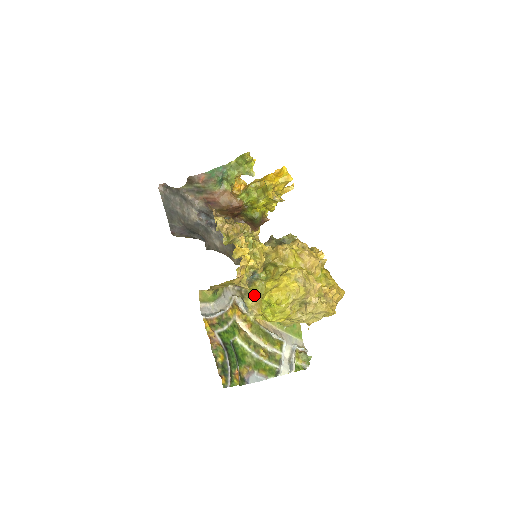
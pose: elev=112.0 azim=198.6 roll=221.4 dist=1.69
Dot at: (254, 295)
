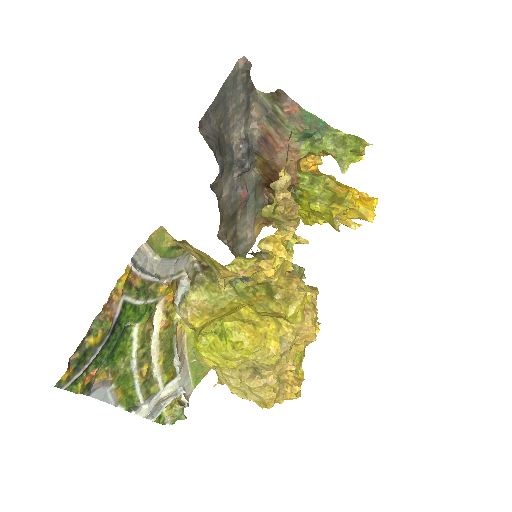
Dot at: (207, 295)
